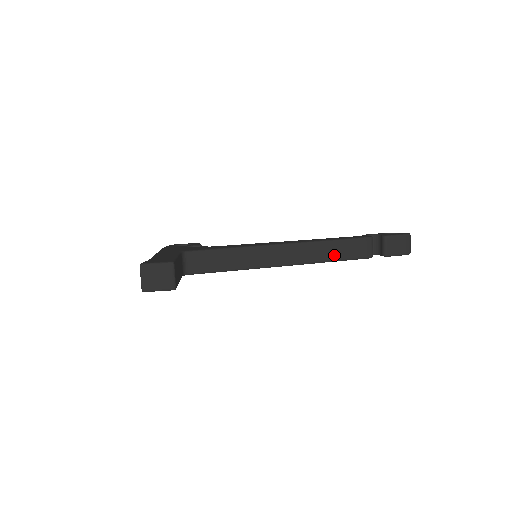
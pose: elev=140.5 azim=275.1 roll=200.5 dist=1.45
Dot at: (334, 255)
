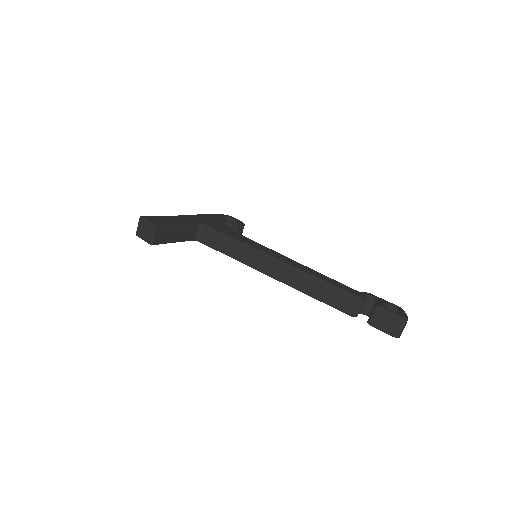
Dot at: (316, 293)
